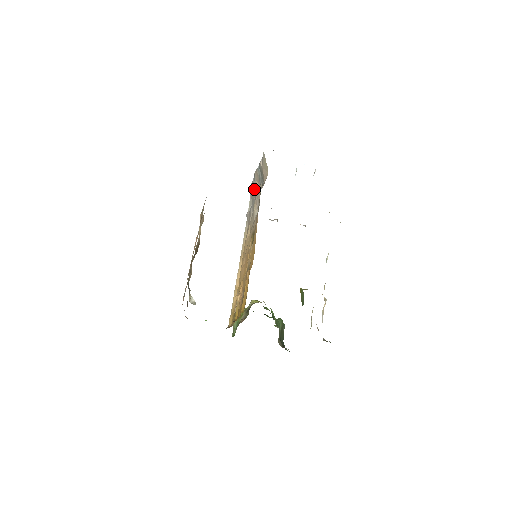
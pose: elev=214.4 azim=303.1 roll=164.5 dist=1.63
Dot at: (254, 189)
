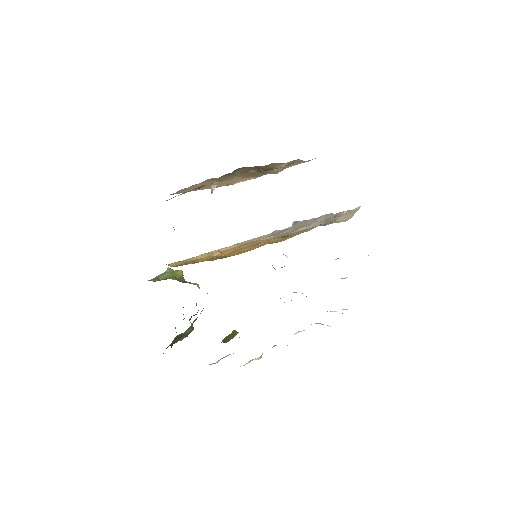
Dot at: (307, 223)
